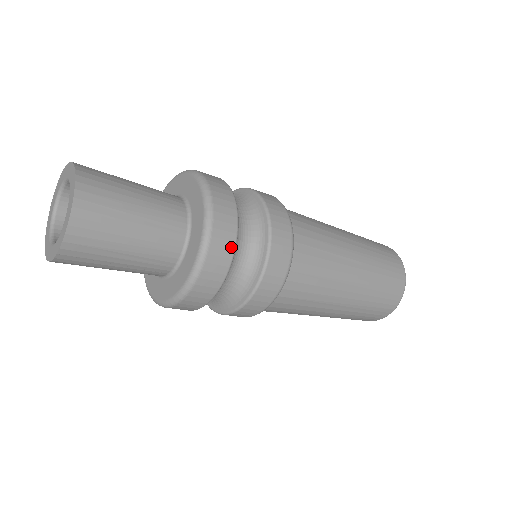
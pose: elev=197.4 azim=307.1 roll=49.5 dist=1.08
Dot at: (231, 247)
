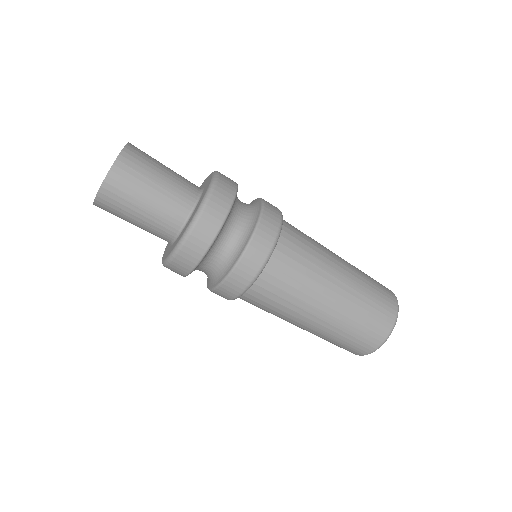
Dot at: (218, 224)
